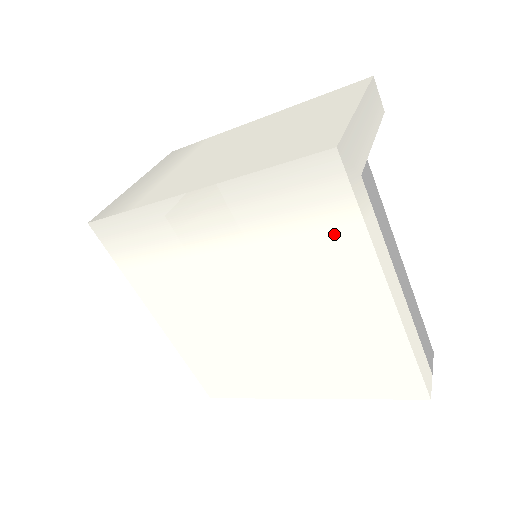
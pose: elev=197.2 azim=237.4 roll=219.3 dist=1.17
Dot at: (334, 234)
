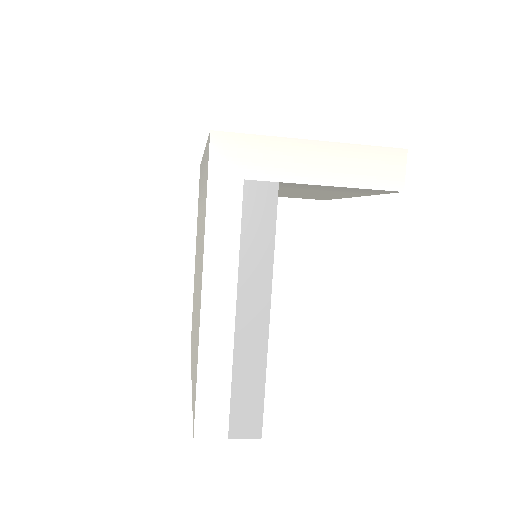
Dot at: occluded
